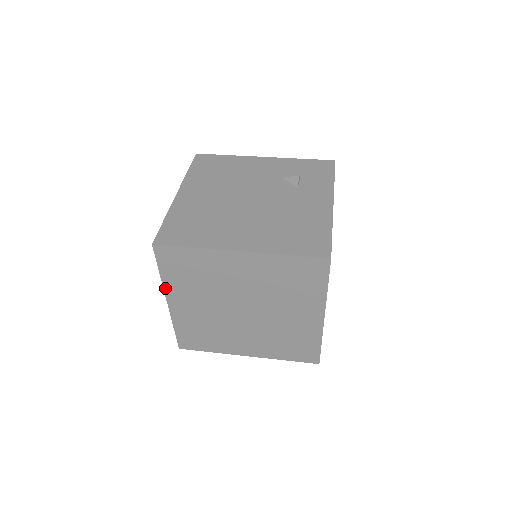
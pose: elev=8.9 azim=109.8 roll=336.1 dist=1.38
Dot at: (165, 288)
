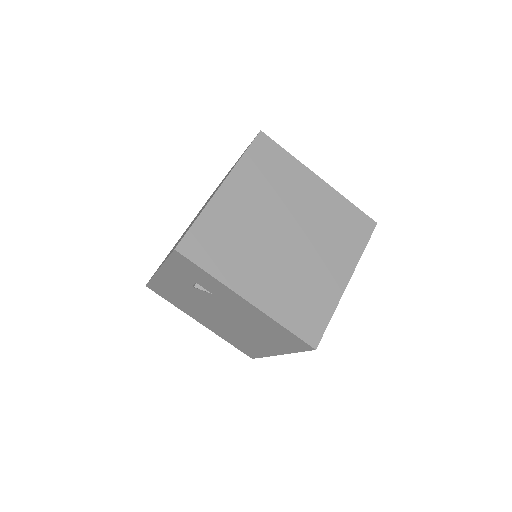
Dot at: (234, 170)
